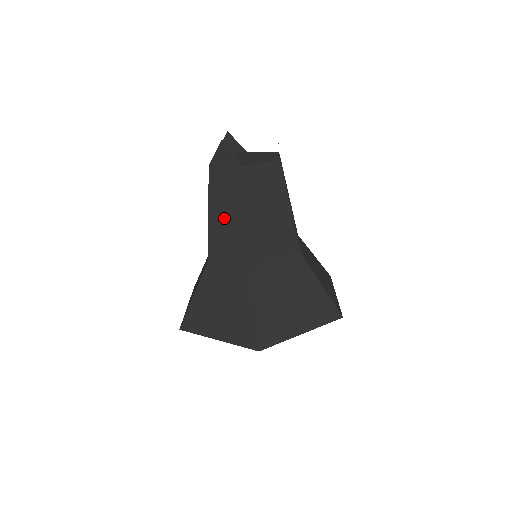
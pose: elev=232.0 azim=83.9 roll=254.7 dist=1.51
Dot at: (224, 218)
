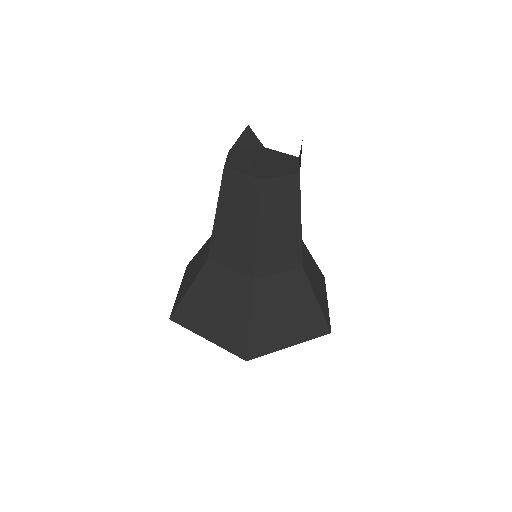
Dot at: (231, 223)
